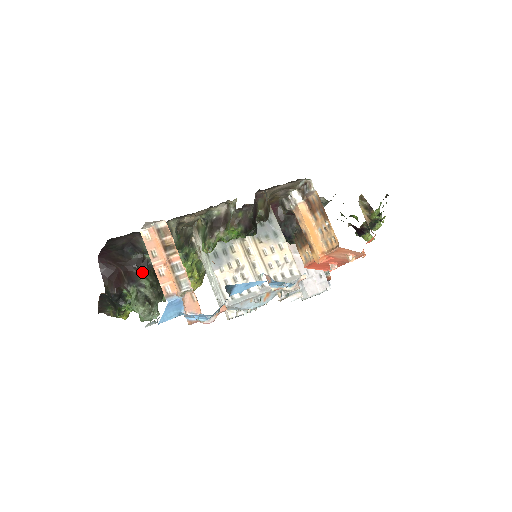
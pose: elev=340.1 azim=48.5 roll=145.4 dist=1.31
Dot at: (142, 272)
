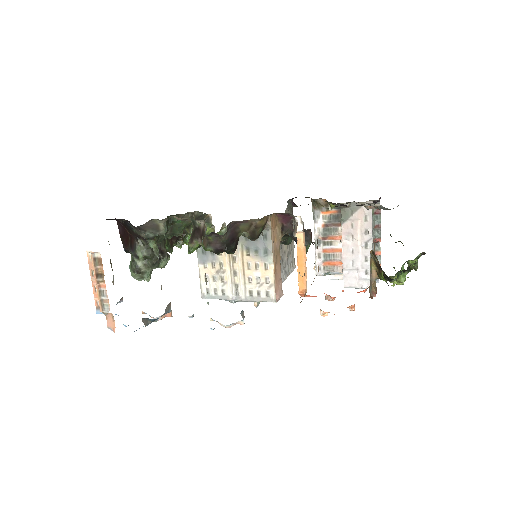
Dot at: (141, 244)
